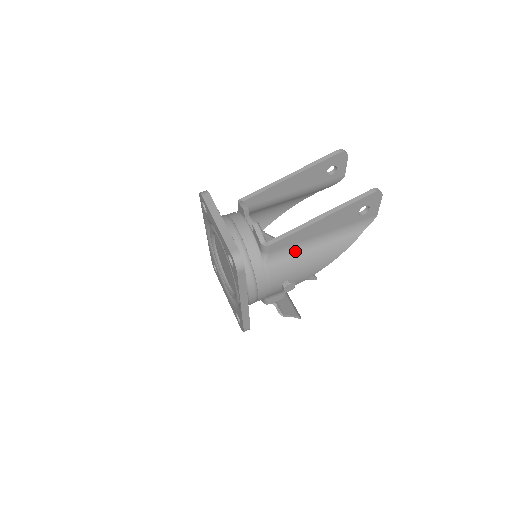
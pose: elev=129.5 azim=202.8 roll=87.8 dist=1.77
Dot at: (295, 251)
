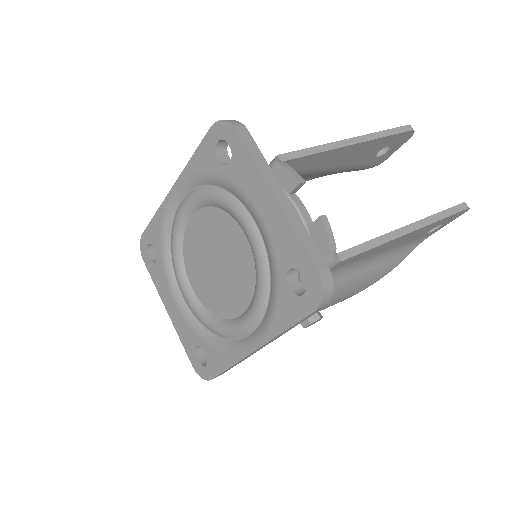
Dot at: (349, 270)
